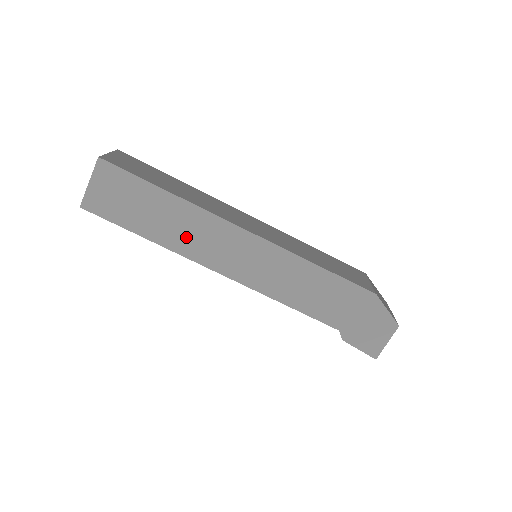
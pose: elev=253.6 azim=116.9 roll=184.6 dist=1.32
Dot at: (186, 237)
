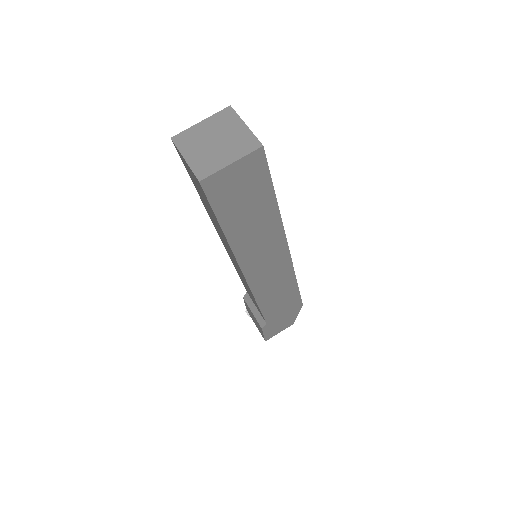
Dot at: (251, 241)
